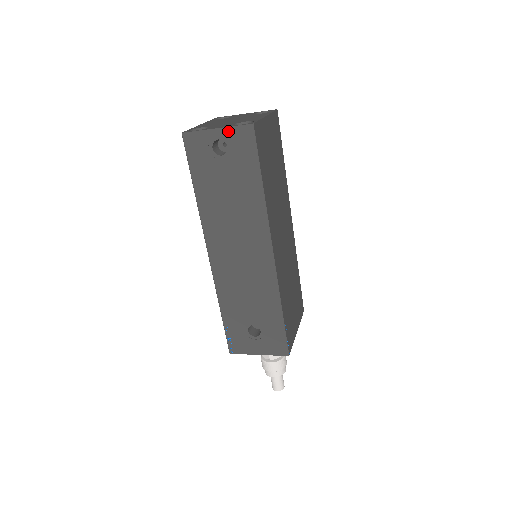
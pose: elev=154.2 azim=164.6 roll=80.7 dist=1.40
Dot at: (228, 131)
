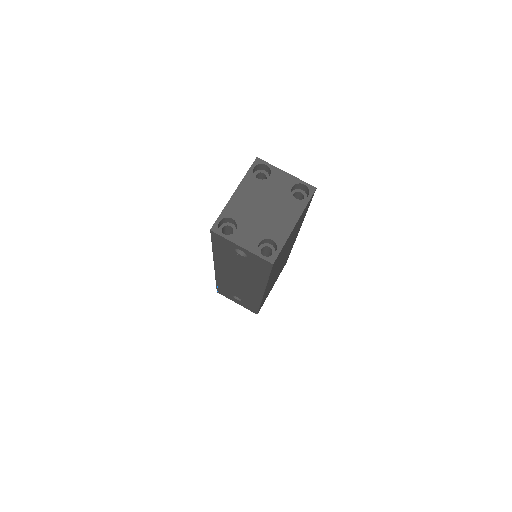
Dot at: (251, 253)
